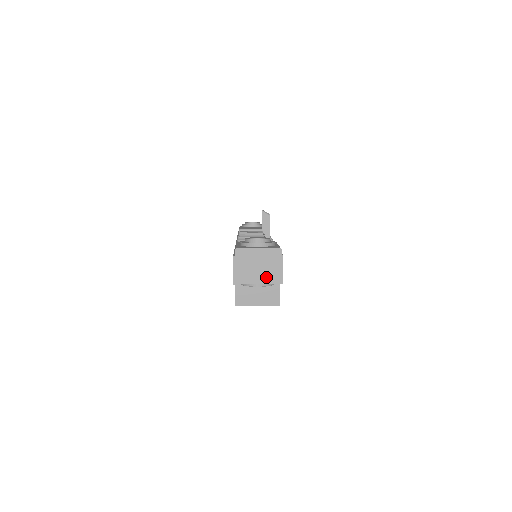
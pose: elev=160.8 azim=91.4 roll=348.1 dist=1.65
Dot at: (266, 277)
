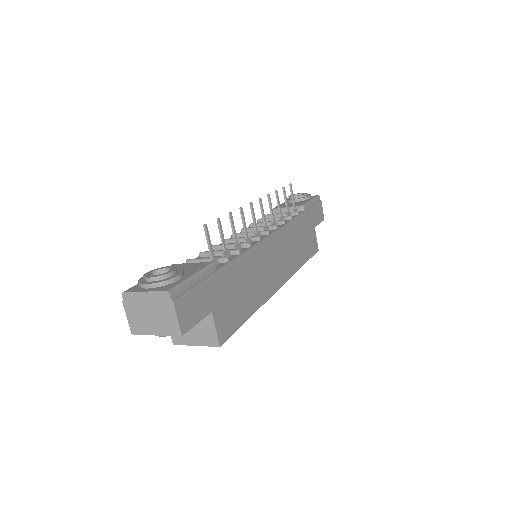
Dot at: (161, 327)
